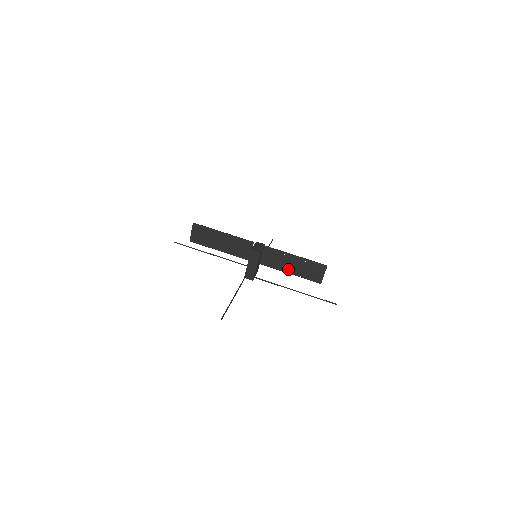
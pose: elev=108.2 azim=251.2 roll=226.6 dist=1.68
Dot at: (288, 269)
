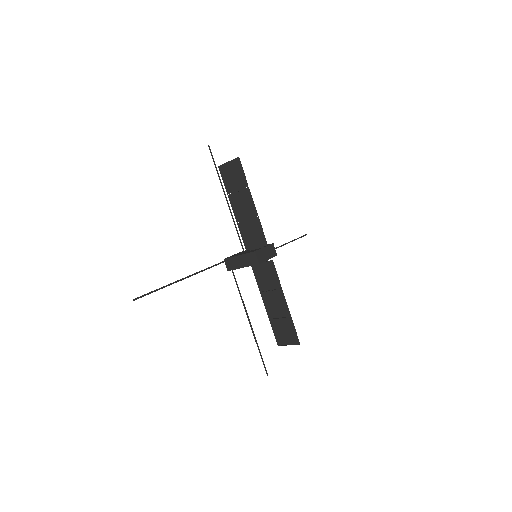
Dot at: (268, 301)
